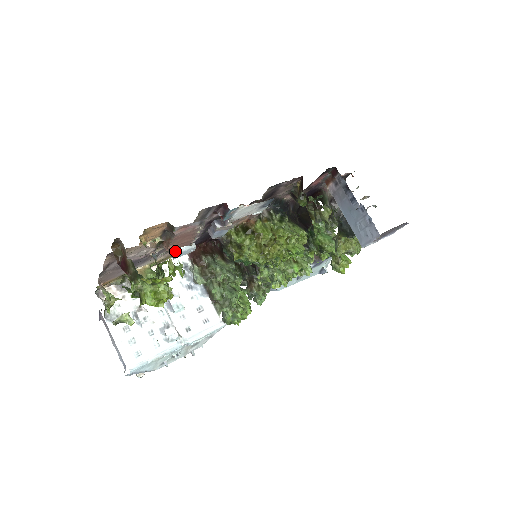
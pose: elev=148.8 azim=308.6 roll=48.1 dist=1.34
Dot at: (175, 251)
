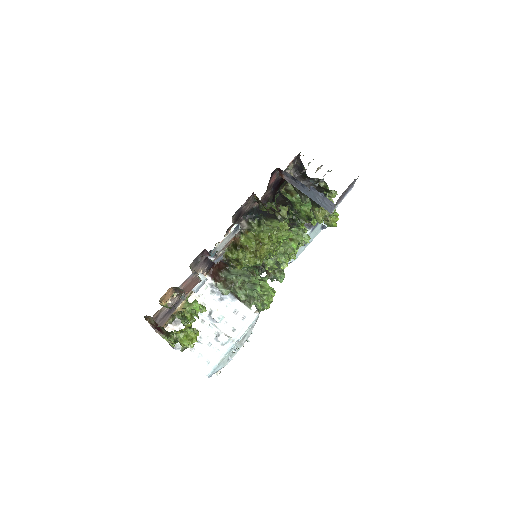
Dot at: (194, 289)
